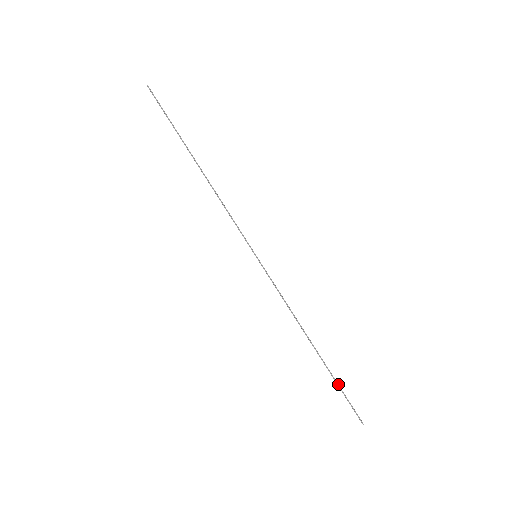
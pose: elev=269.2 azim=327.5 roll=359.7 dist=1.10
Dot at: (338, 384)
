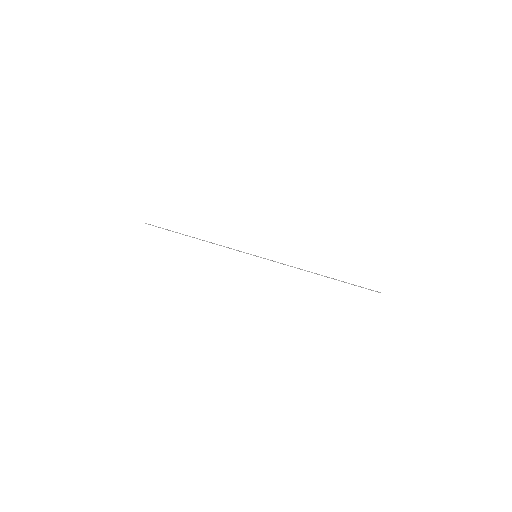
Dot at: occluded
